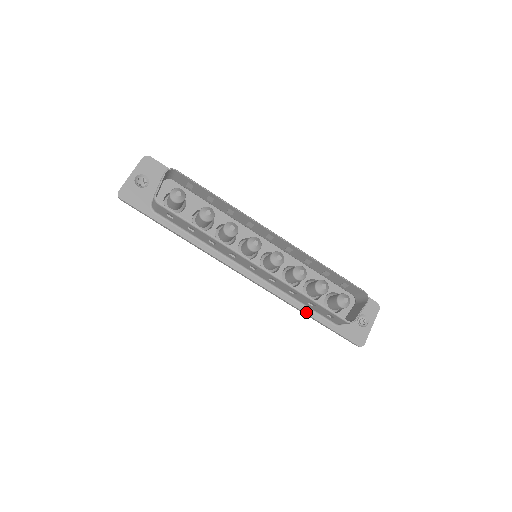
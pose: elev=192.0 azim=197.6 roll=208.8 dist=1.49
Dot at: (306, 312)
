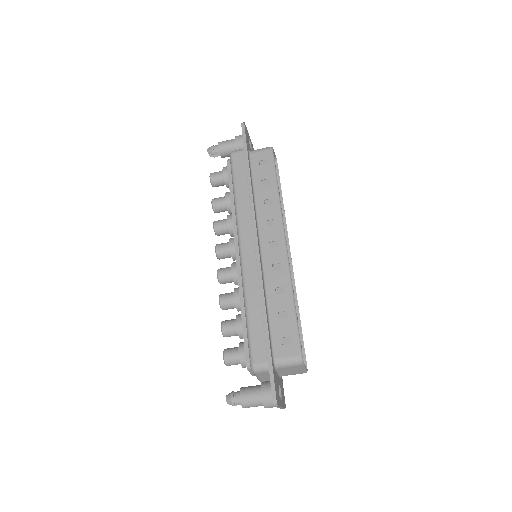
Dot at: (267, 319)
